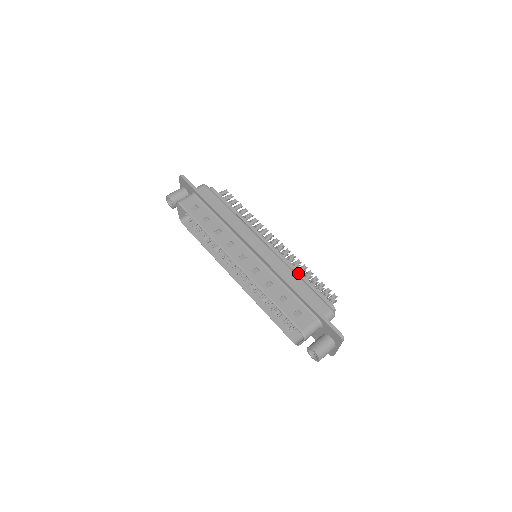
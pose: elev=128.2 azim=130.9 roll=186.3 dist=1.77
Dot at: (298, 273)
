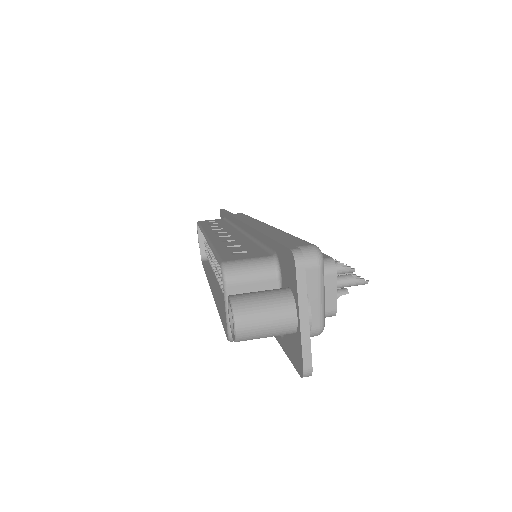
Dot at: occluded
